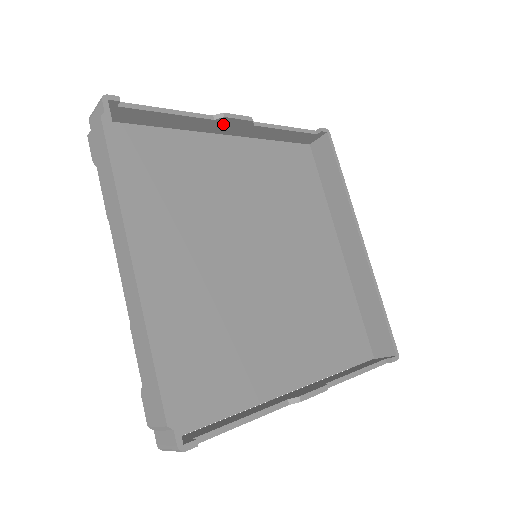
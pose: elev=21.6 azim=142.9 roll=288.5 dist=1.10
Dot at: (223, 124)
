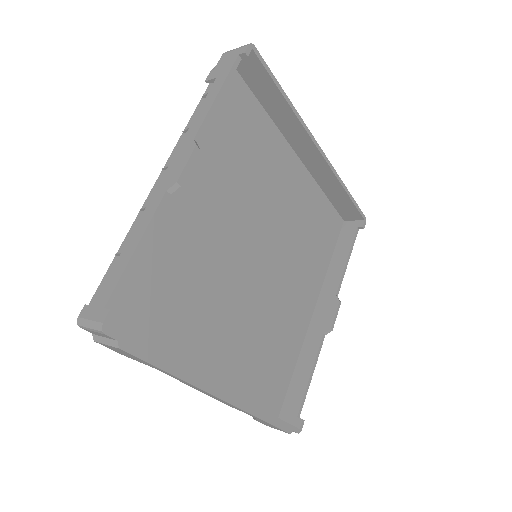
Dot at: occluded
